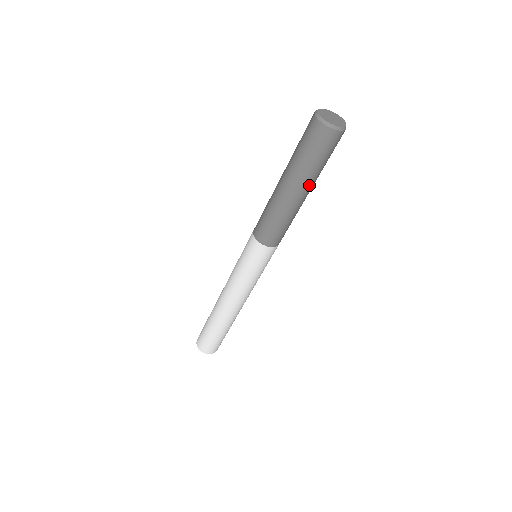
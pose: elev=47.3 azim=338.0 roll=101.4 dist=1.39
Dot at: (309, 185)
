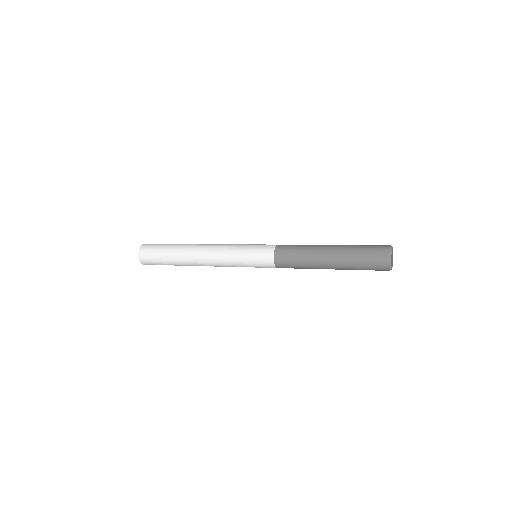
Dot at: occluded
